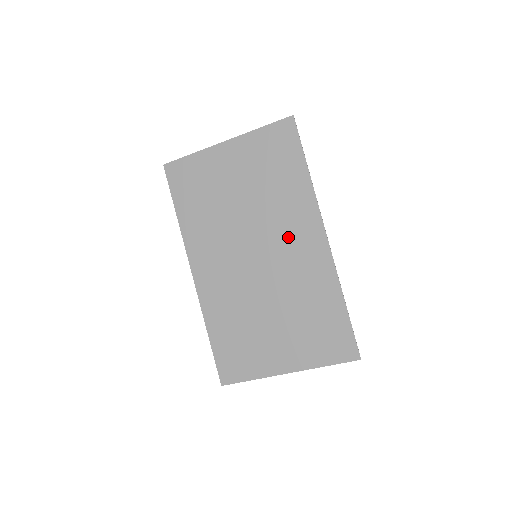
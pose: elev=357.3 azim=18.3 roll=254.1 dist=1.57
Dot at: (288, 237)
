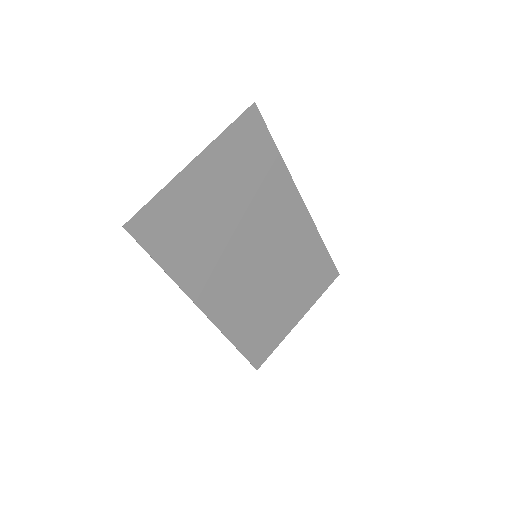
Dot at: (278, 223)
